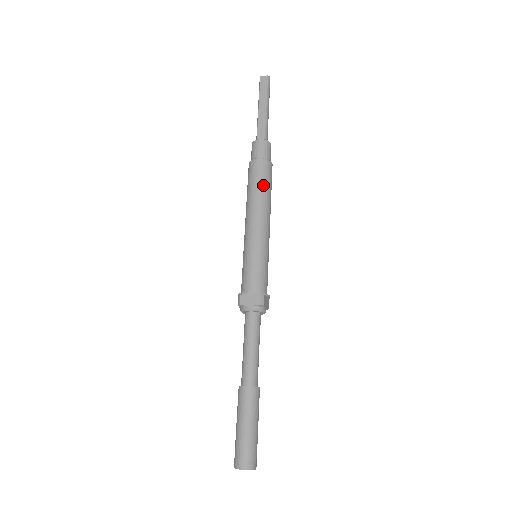
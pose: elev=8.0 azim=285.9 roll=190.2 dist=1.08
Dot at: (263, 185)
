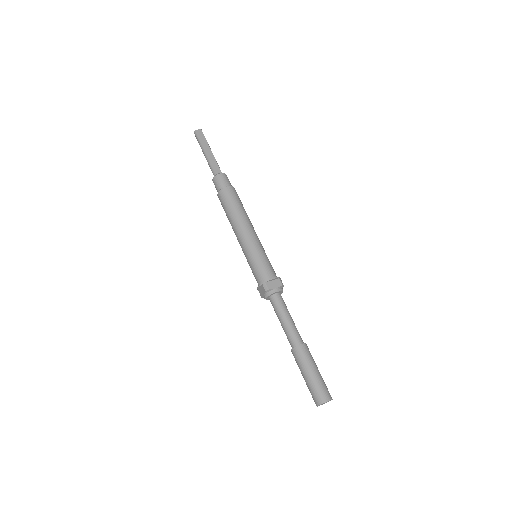
Dot at: (241, 204)
